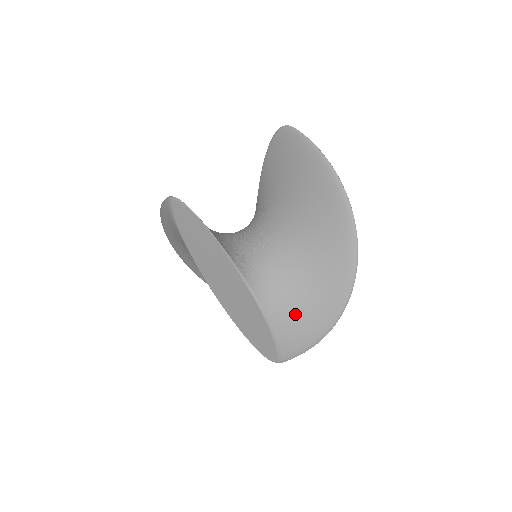
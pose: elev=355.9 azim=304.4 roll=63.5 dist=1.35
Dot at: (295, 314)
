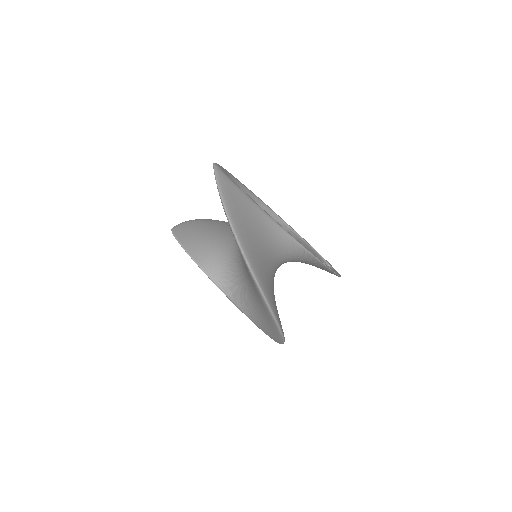
Dot at: (259, 318)
